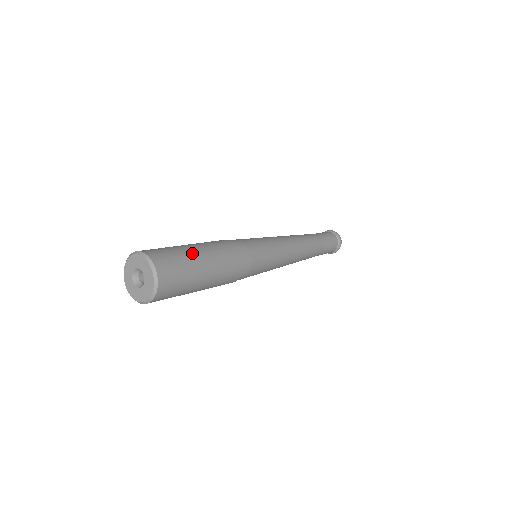
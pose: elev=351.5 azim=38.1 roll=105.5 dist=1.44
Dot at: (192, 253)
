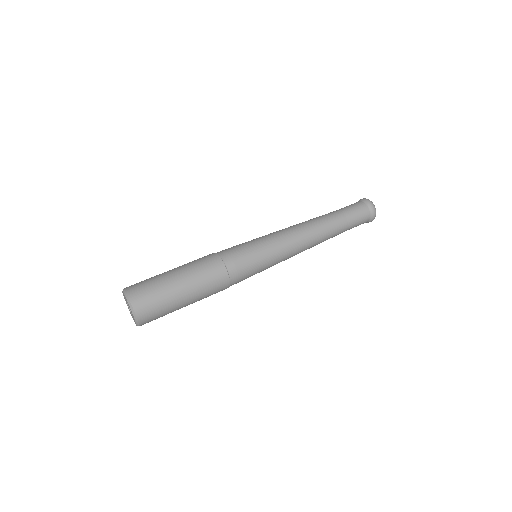
Dot at: (172, 288)
